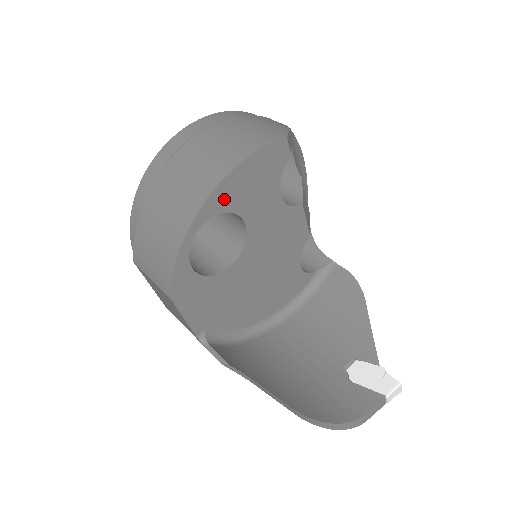
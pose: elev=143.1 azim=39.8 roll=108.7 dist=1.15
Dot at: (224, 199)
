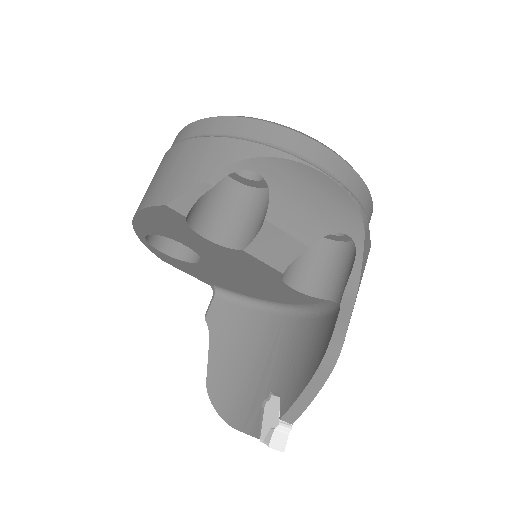
Dot at: (148, 228)
